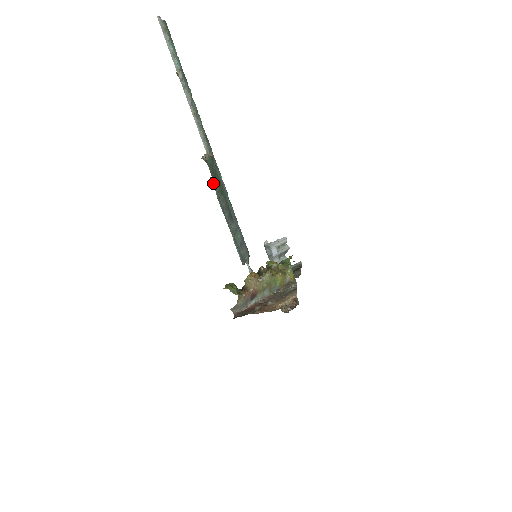
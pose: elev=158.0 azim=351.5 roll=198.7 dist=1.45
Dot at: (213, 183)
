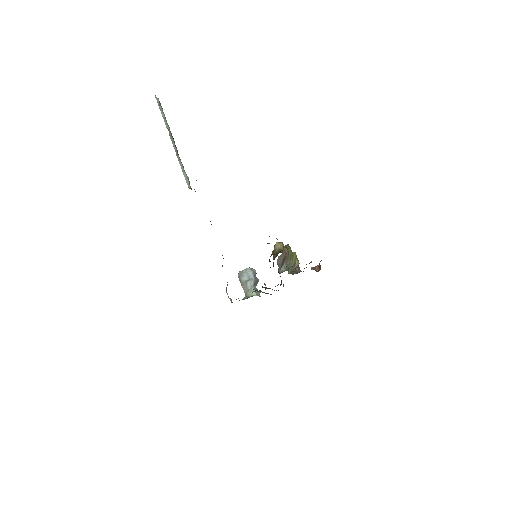
Dot at: occluded
